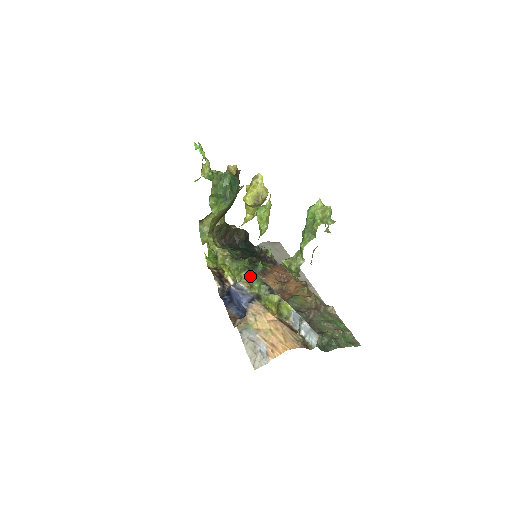
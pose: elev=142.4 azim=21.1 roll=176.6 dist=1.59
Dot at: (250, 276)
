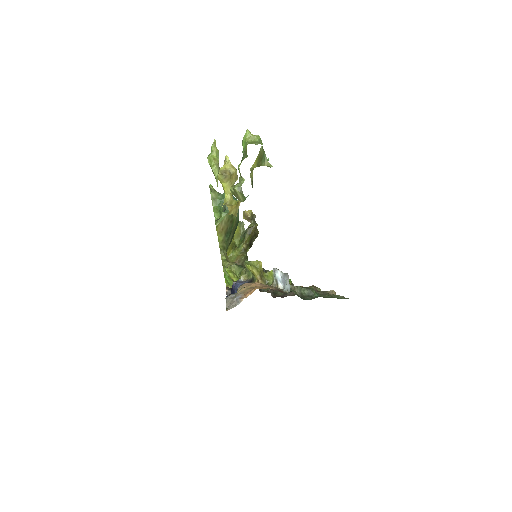
Dot at: occluded
